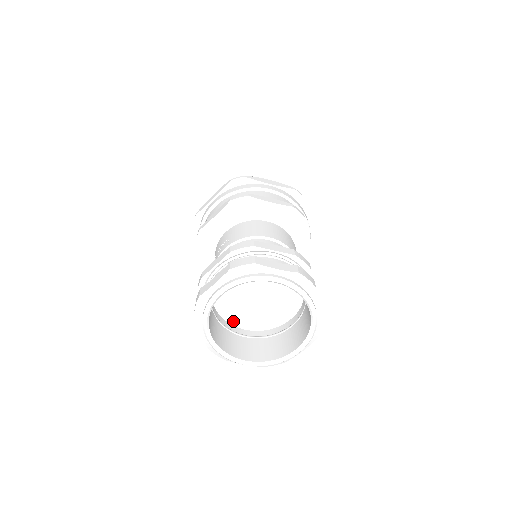
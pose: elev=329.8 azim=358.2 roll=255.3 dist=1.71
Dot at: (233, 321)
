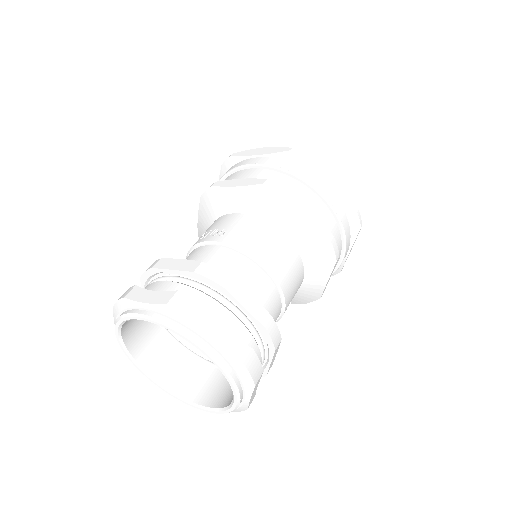
Dot at: occluded
